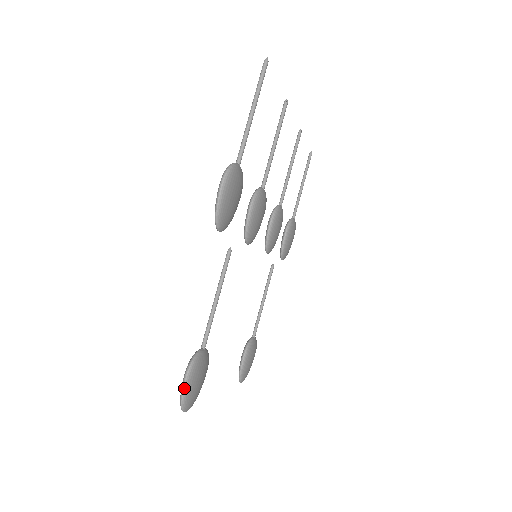
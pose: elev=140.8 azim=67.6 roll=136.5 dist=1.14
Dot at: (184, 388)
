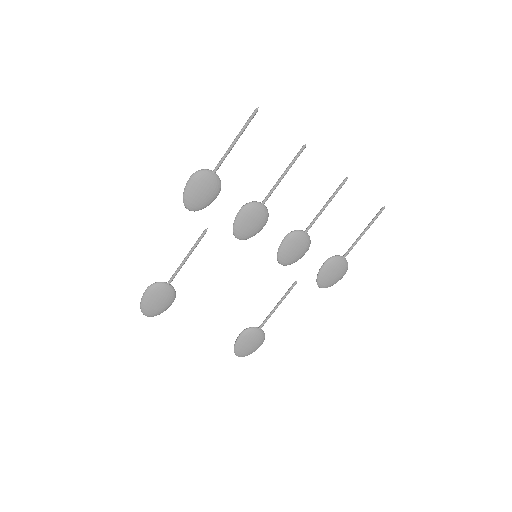
Dot at: (143, 296)
